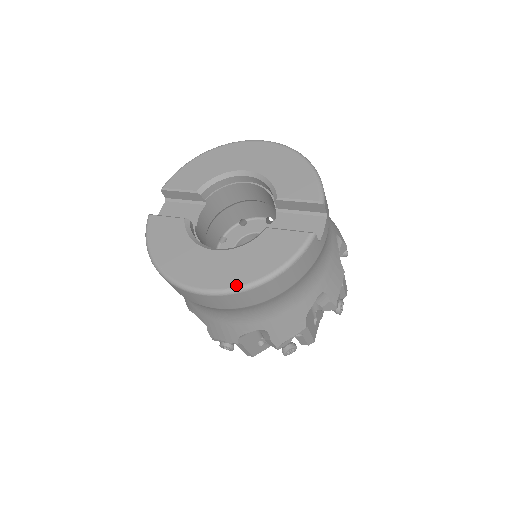
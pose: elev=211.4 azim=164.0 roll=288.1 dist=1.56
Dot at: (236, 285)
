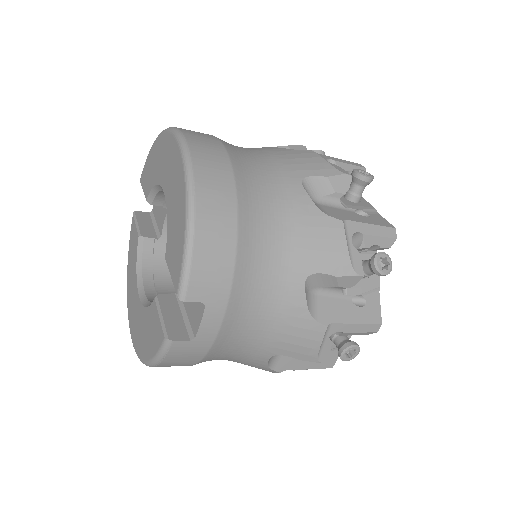
Dot at: (137, 352)
